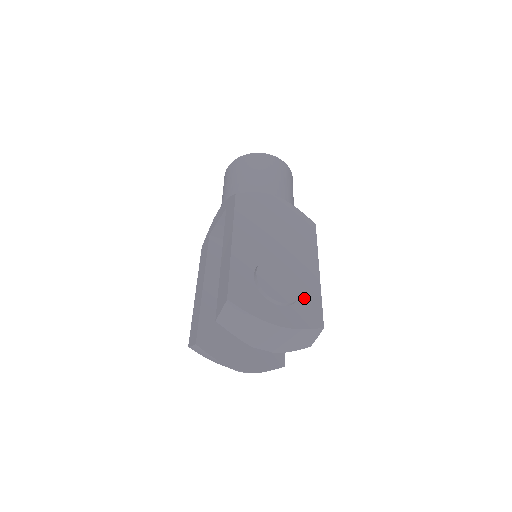
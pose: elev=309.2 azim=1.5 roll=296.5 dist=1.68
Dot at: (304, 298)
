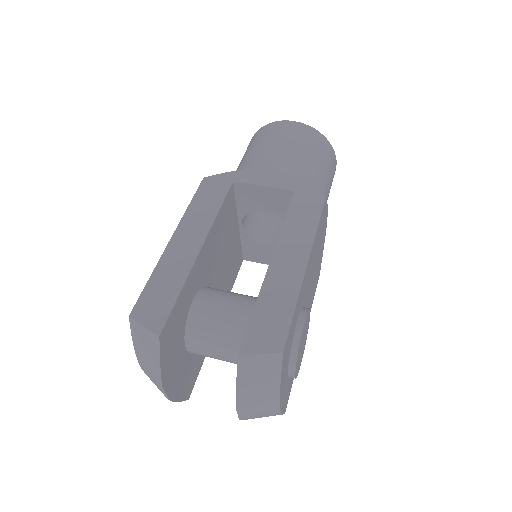
Dot at: occluded
